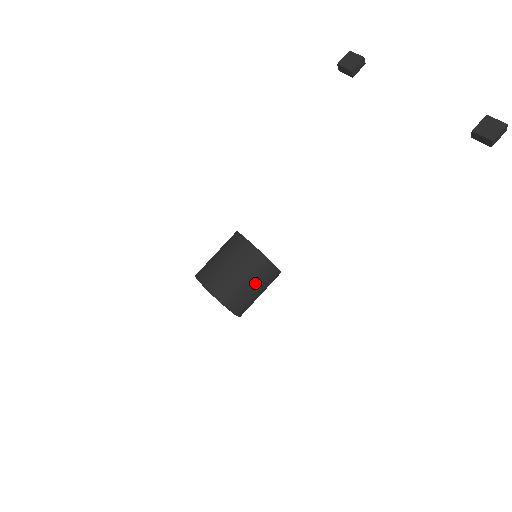
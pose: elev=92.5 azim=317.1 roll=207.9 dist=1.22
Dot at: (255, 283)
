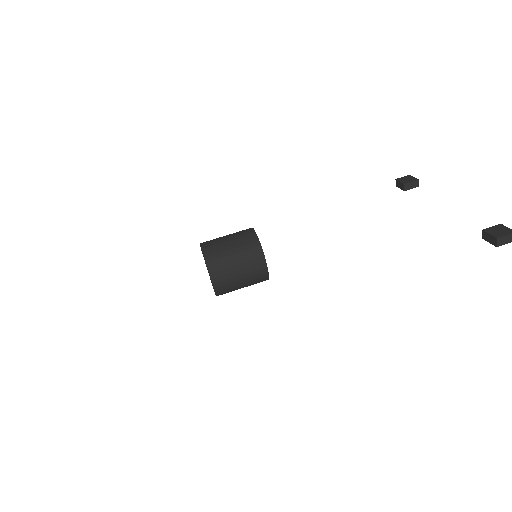
Dot at: (241, 262)
